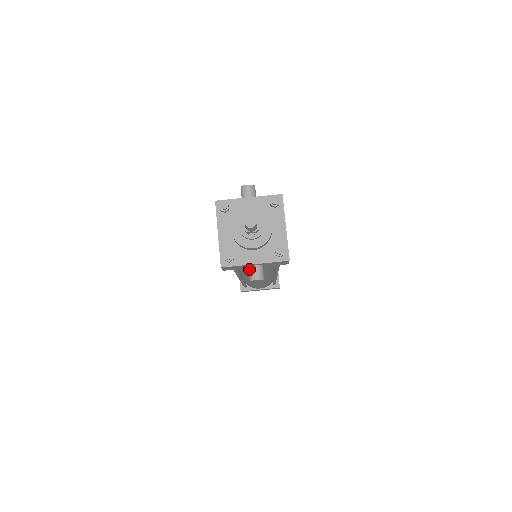
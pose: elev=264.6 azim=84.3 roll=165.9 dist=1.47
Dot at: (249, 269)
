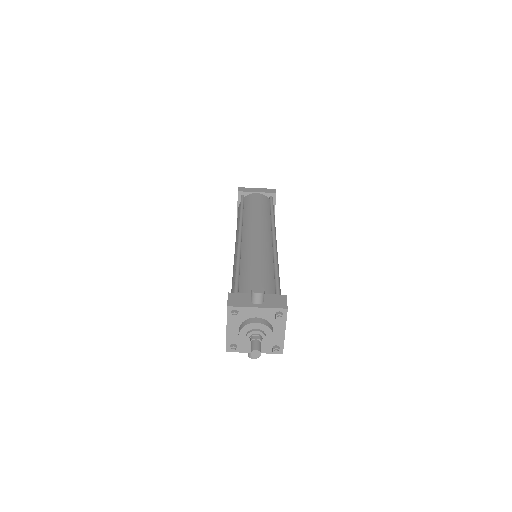
Dot at: occluded
